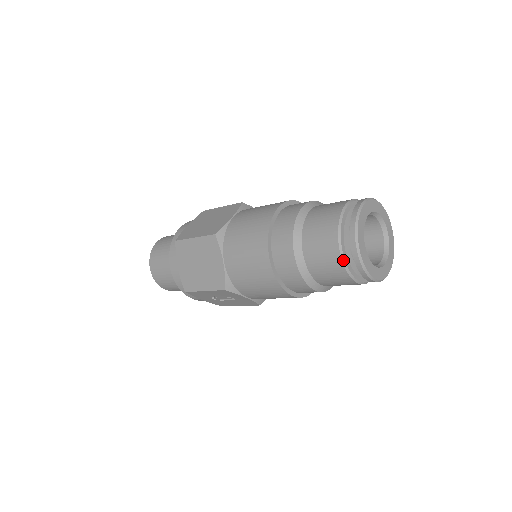
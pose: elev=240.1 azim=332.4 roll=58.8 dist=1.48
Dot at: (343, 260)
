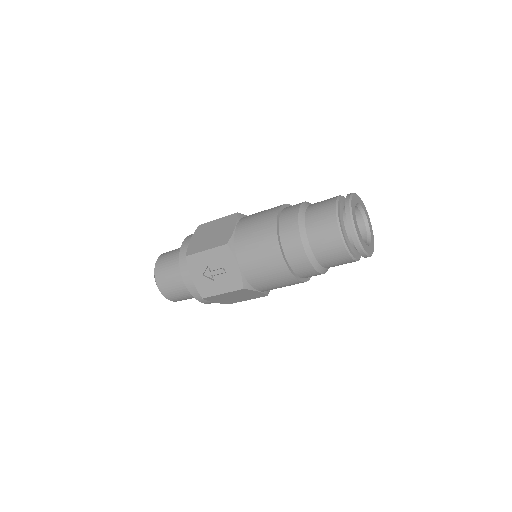
Dot at: (337, 211)
